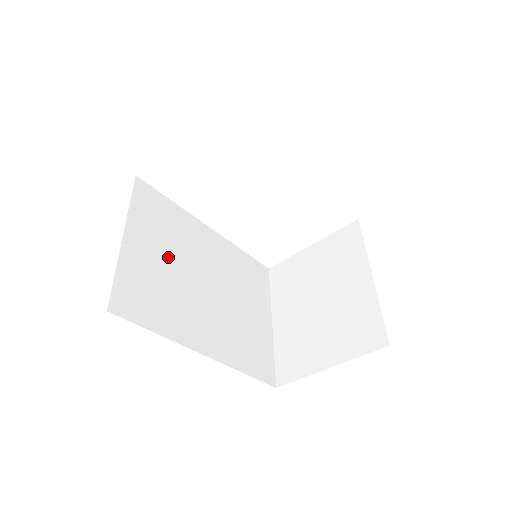
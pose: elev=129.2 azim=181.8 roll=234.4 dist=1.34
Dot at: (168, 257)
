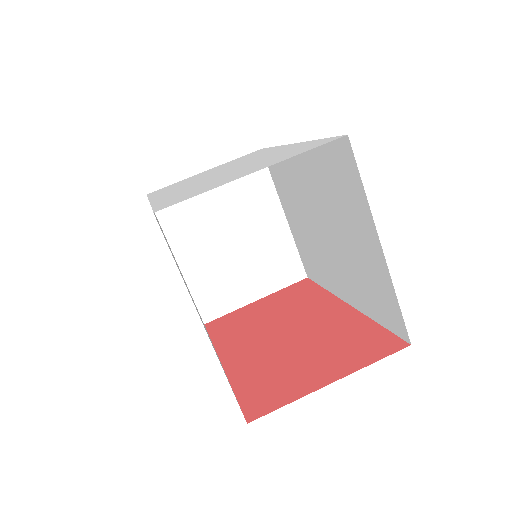
Dot at: occluded
